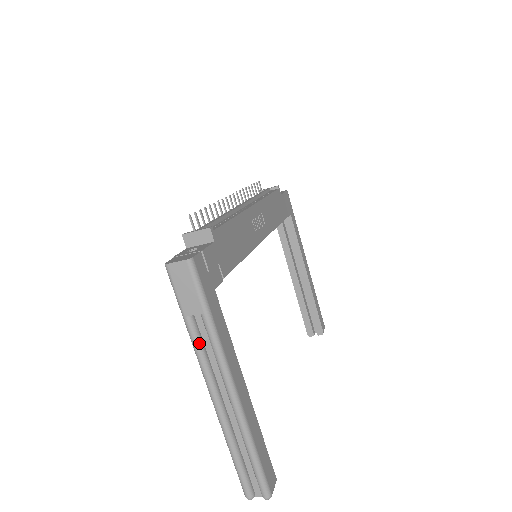
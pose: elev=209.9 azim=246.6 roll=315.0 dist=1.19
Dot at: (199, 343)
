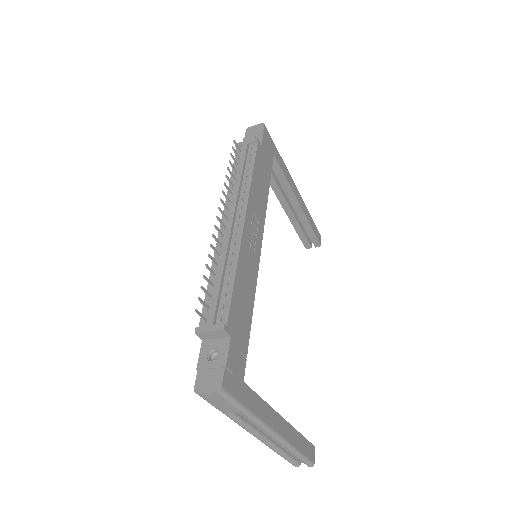
Dot at: (240, 421)
